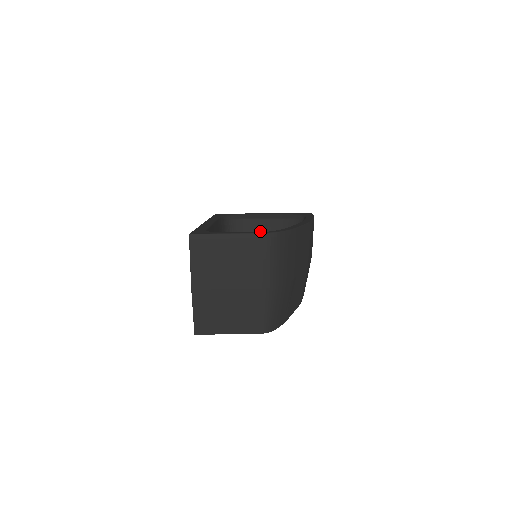
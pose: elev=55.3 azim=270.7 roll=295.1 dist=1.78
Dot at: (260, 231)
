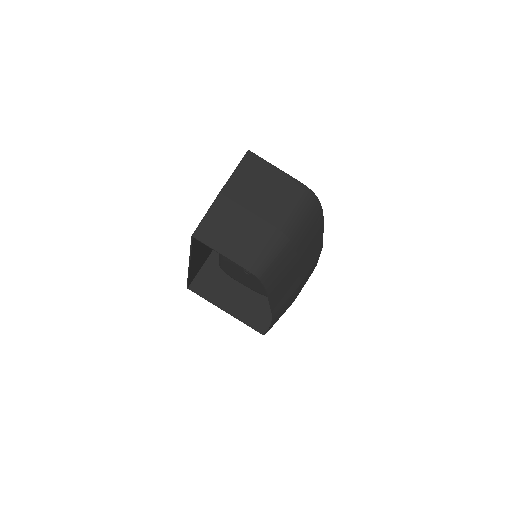
Dot at: occluded
